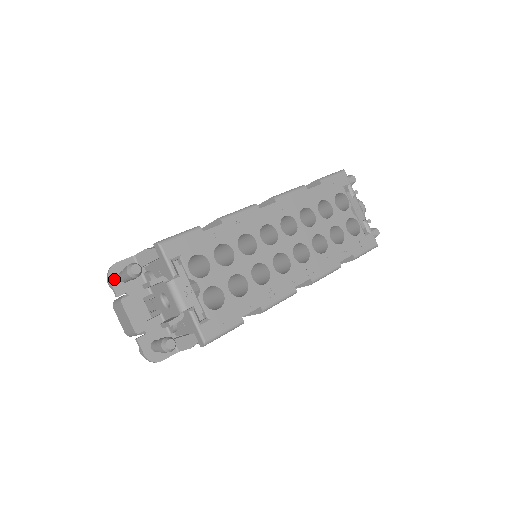
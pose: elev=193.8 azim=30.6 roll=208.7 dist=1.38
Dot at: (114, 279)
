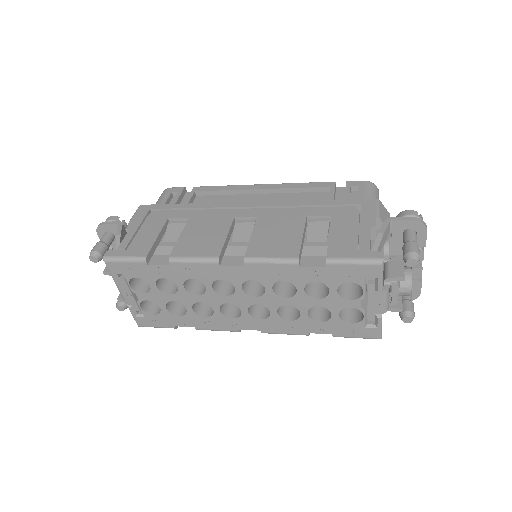
Dot at: (101, 234)
